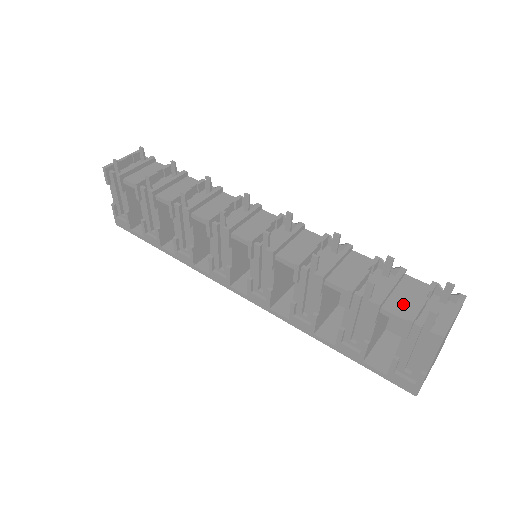
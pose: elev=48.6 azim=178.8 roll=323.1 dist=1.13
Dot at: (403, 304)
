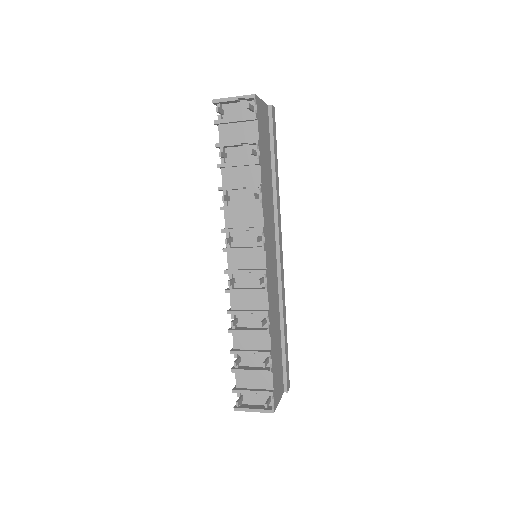
Dot at: (246, 381)
